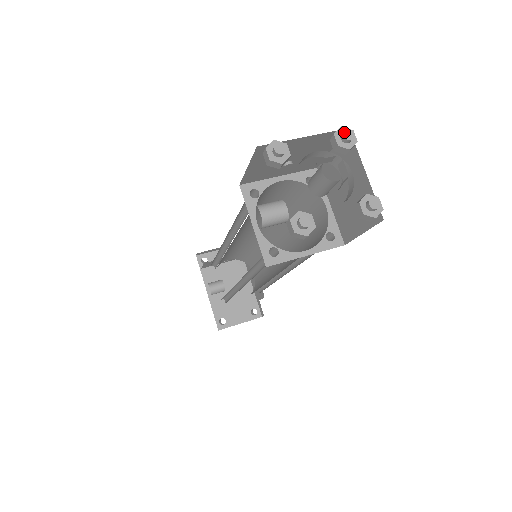
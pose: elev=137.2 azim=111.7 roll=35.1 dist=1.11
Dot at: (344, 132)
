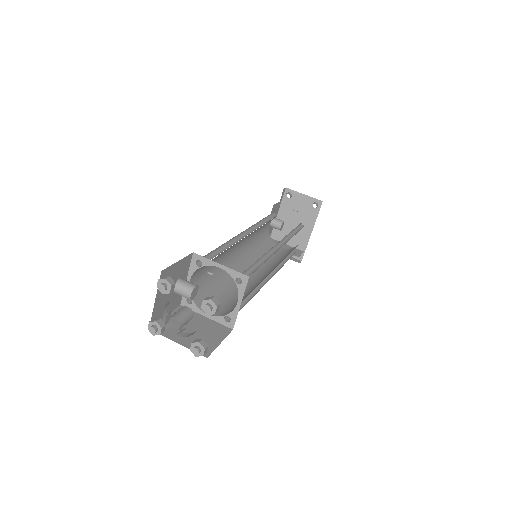
Dot at: (205, 306)
